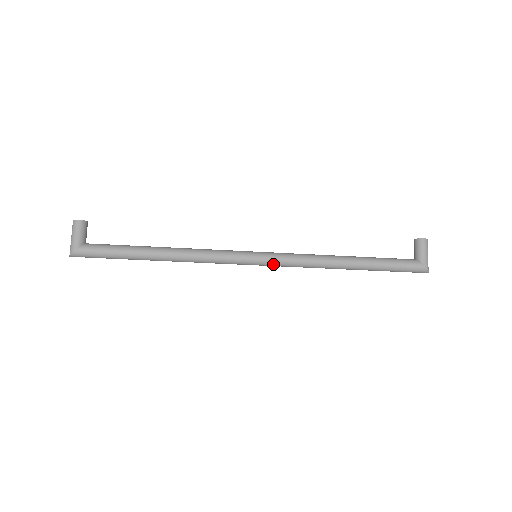
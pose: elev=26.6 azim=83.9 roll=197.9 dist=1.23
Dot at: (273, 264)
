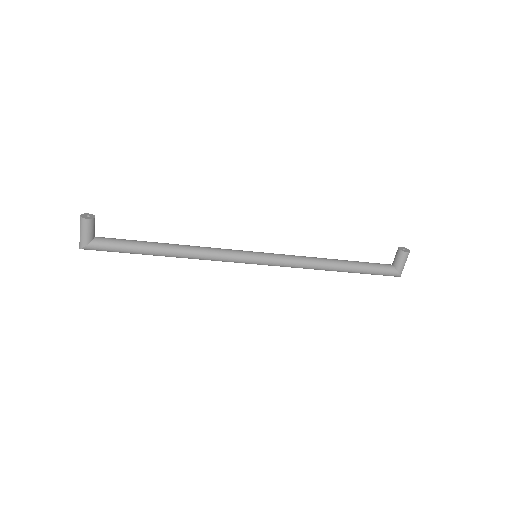
Dot at: (270, 265)
